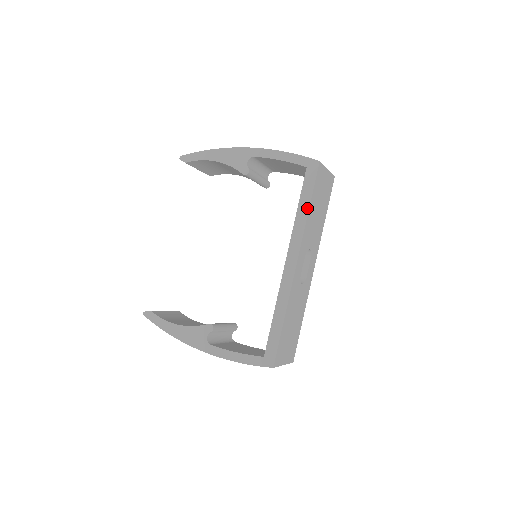
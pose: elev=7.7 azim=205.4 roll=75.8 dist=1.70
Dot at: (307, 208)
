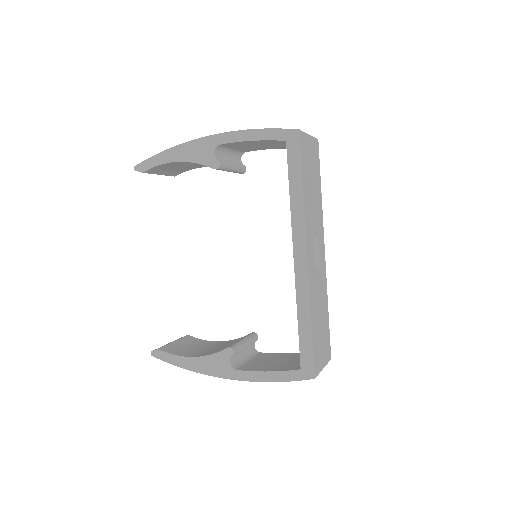
Dot at: (301, 189)
